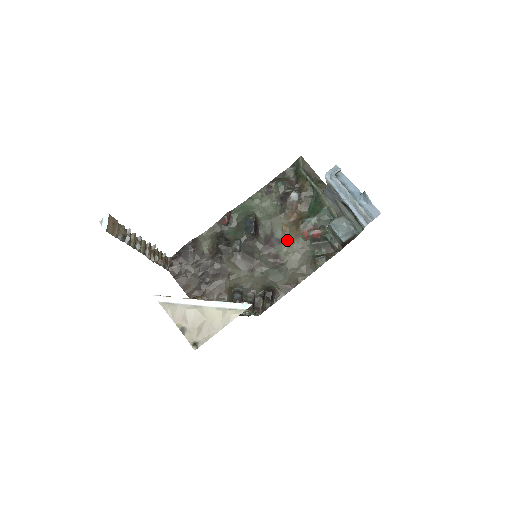
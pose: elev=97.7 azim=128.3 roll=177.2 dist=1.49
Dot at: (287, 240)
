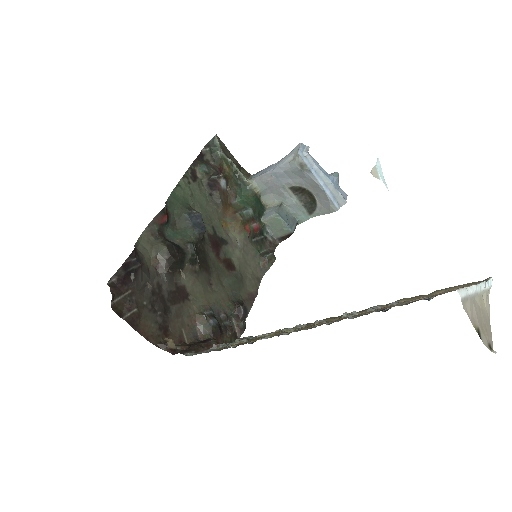
Dot at: (230, 239)
